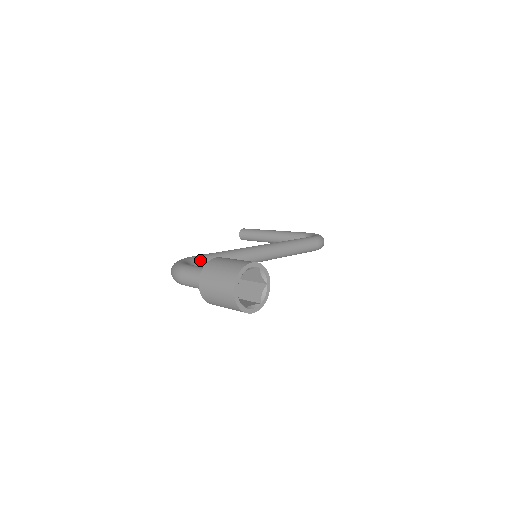
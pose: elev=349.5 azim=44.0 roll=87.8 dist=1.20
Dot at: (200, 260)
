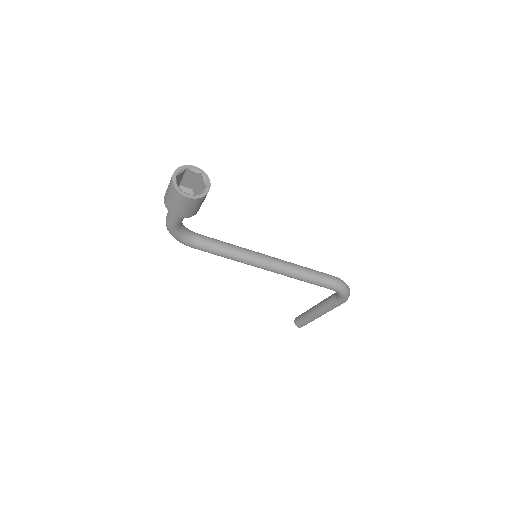
Dot at: (198, 234)
